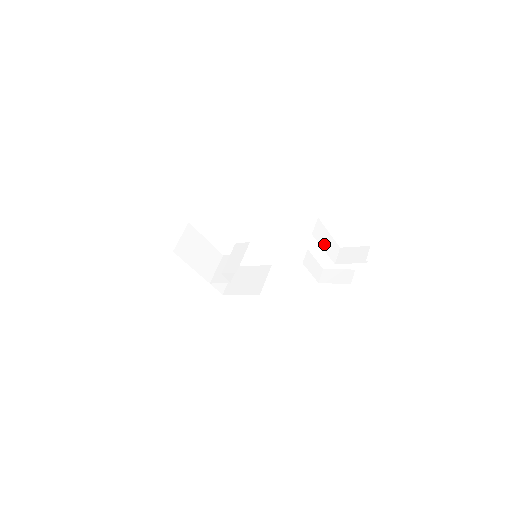
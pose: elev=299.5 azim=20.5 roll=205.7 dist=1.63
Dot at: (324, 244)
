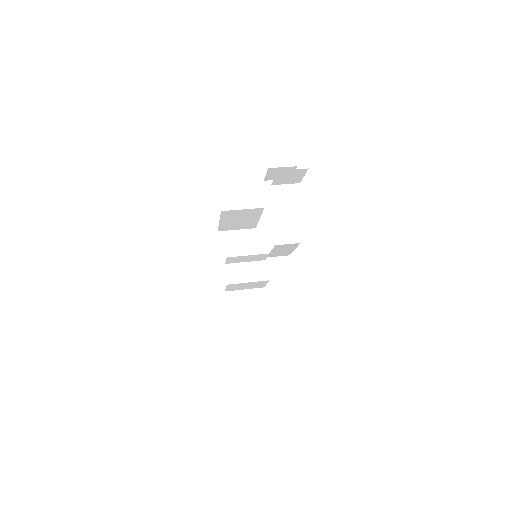
Dot at: (275, 210)
